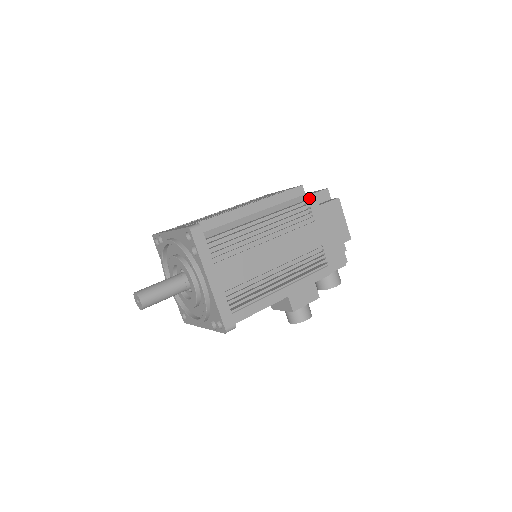
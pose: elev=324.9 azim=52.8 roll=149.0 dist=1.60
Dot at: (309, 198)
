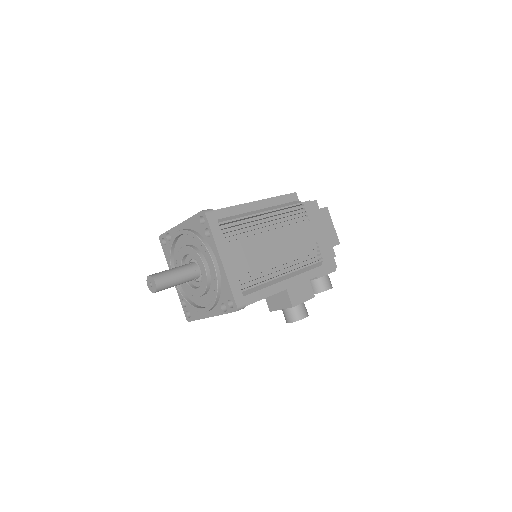
Dot at: occluded
